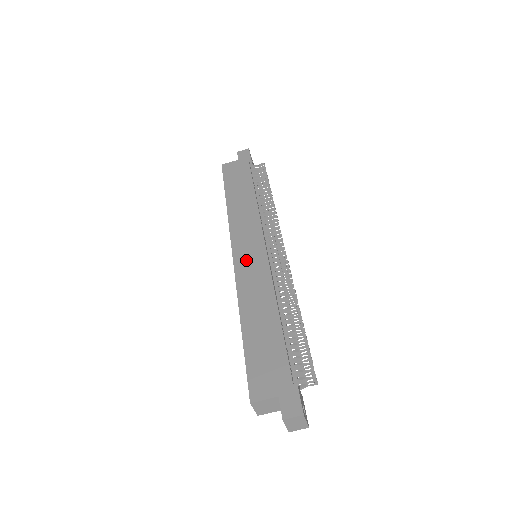
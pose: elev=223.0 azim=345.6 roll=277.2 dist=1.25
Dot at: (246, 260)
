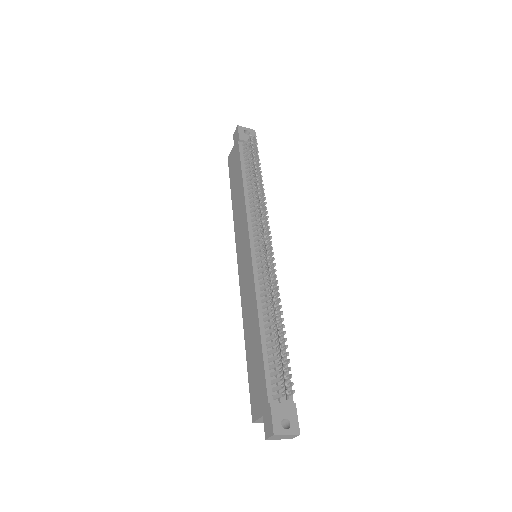
Dot at: (243, 270)
